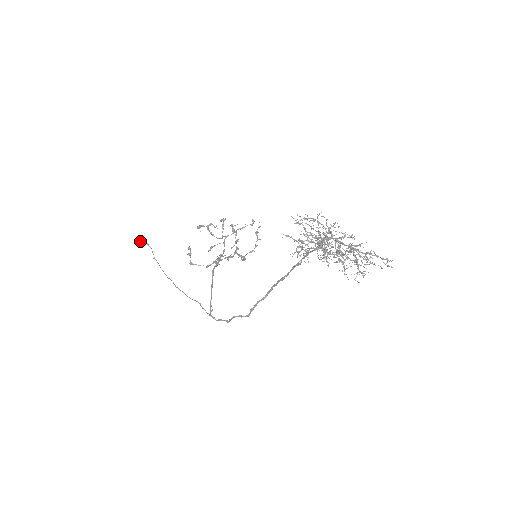
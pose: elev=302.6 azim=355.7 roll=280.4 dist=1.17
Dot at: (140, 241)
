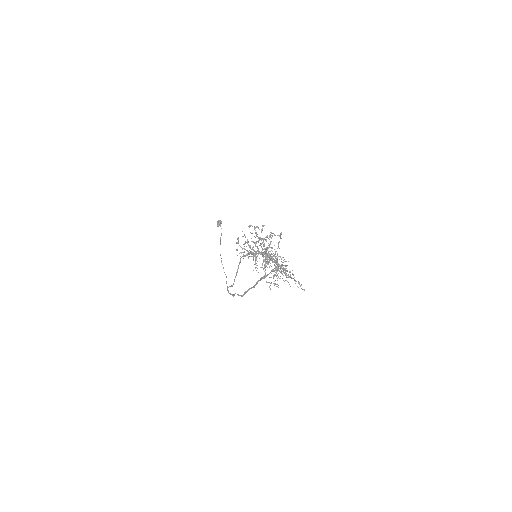
Dot at: (217, 223)
